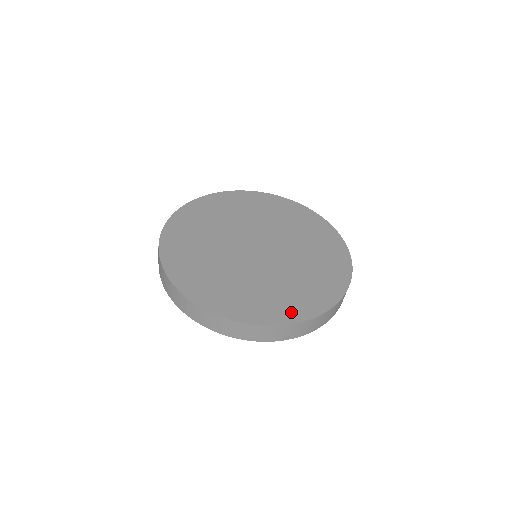
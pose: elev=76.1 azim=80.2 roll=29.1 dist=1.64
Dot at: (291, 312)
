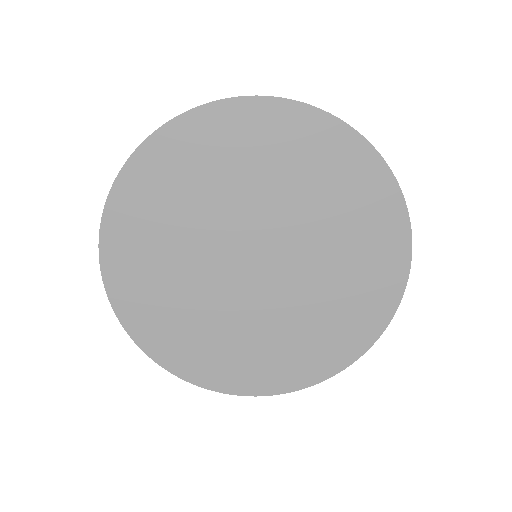
Dot at: (255, 381)
